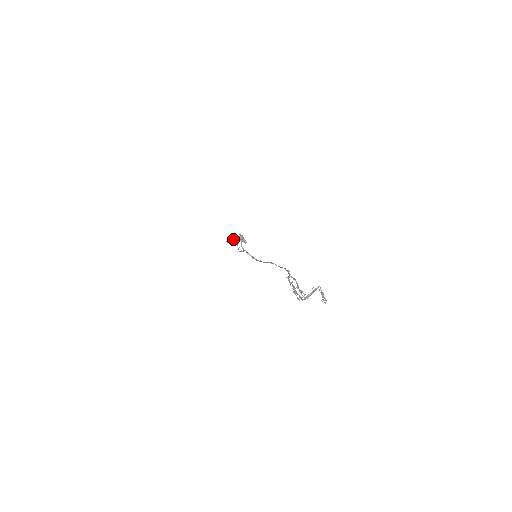
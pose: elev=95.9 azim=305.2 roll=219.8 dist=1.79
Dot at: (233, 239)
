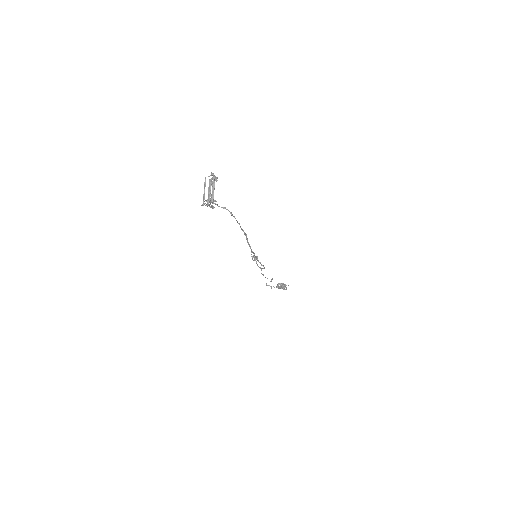
Dot at: (278, 283)
